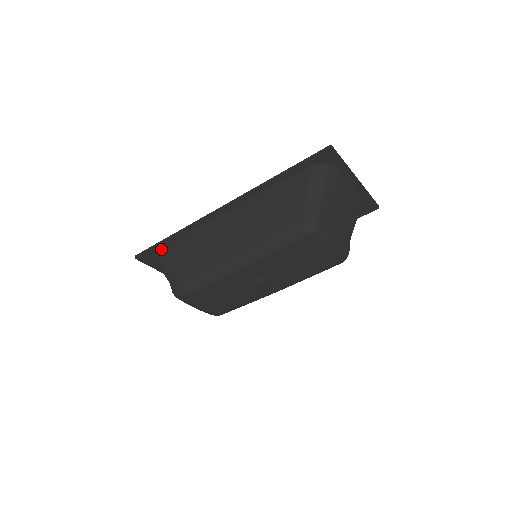
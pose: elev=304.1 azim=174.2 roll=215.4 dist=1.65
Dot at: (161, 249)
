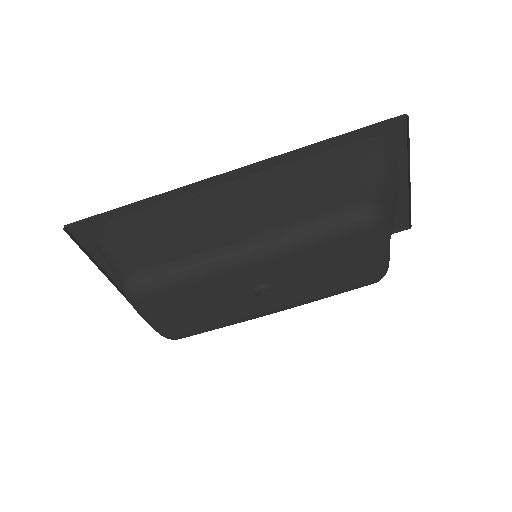
Dot at: (111, 222)
